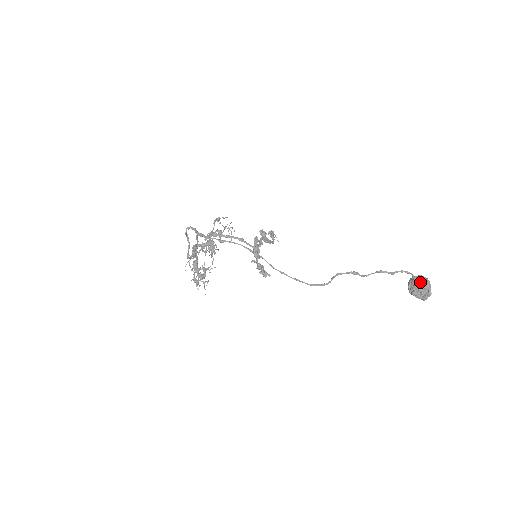
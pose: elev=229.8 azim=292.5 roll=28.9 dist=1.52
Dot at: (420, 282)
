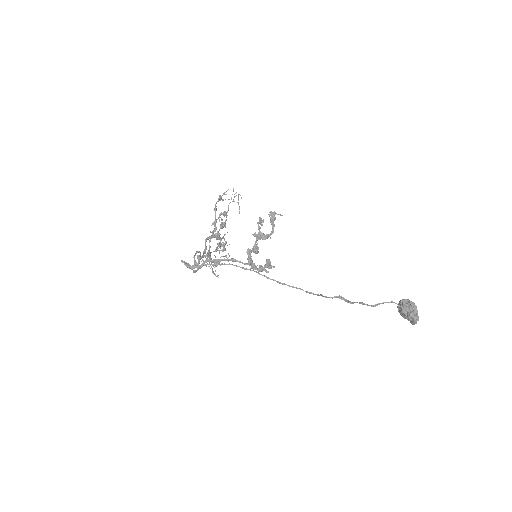
Dot at: (406, 312)
